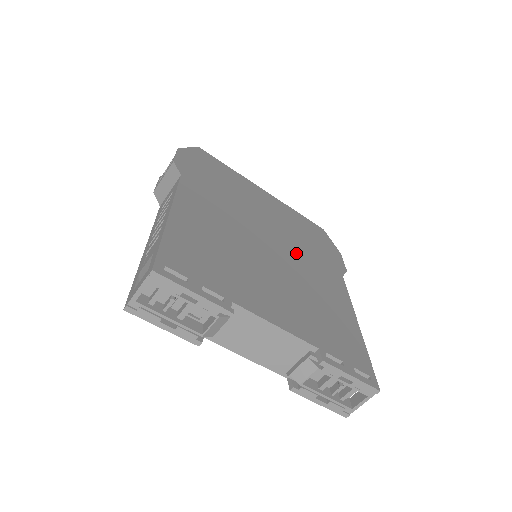
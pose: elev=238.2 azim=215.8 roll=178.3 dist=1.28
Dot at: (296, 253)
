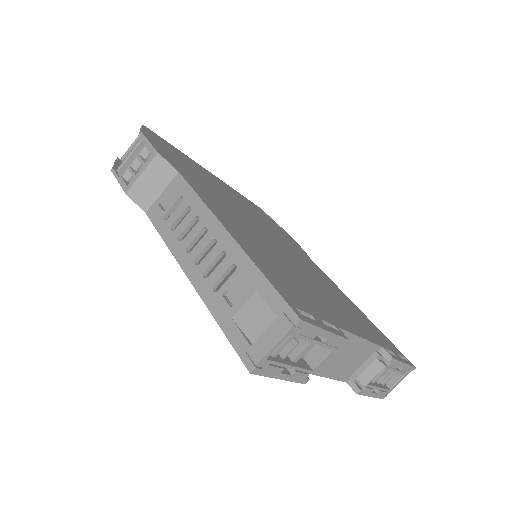
Dot at: (285, 245)
